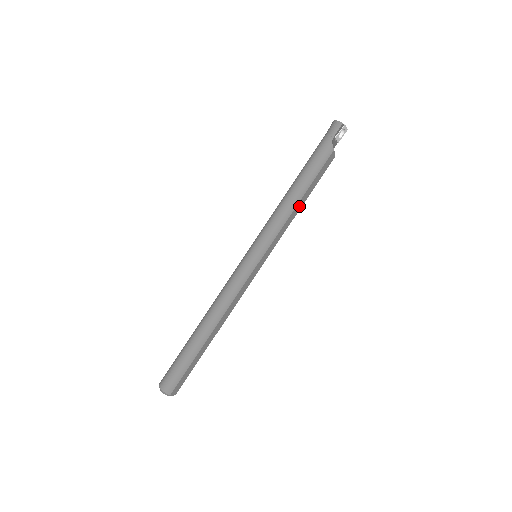
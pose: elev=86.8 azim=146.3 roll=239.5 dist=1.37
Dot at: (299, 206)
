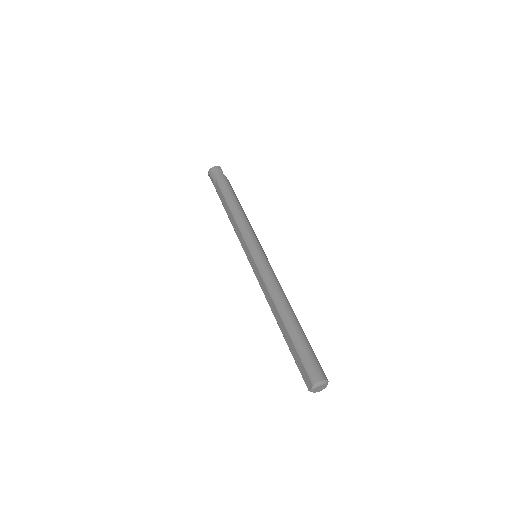
Dot at: occluded
